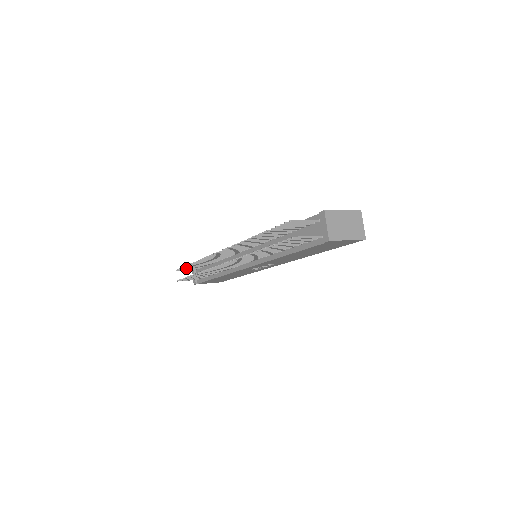
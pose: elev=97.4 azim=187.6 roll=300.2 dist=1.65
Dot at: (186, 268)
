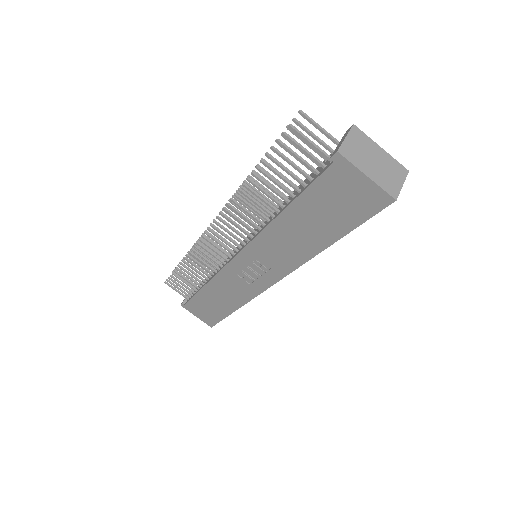
Dot at: occluded
